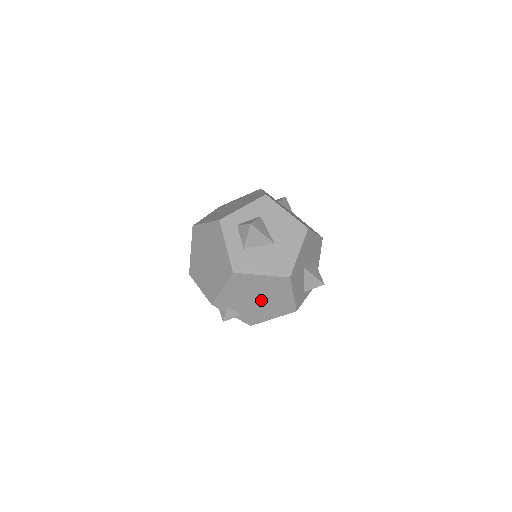
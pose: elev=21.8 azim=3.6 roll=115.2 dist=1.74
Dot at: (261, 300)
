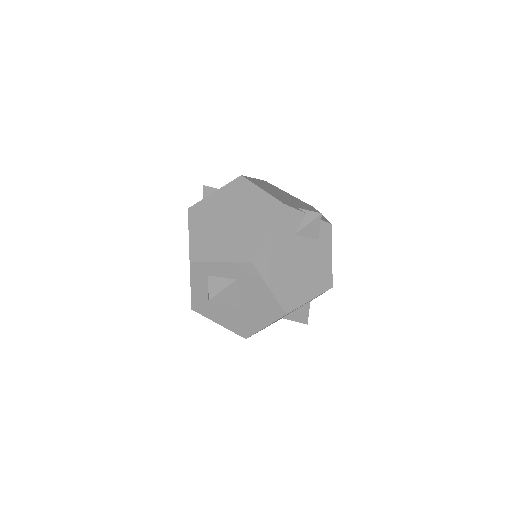
Dot at: occluded
